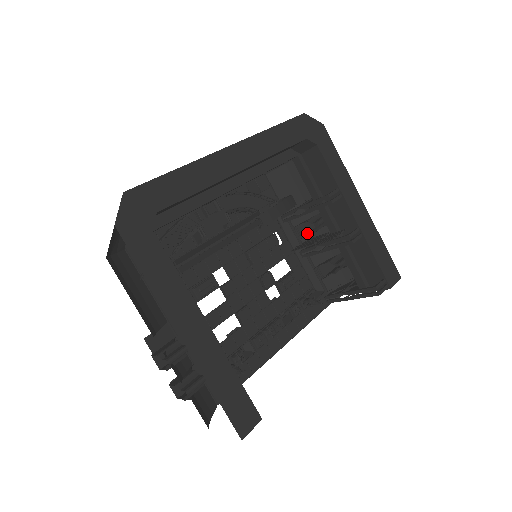
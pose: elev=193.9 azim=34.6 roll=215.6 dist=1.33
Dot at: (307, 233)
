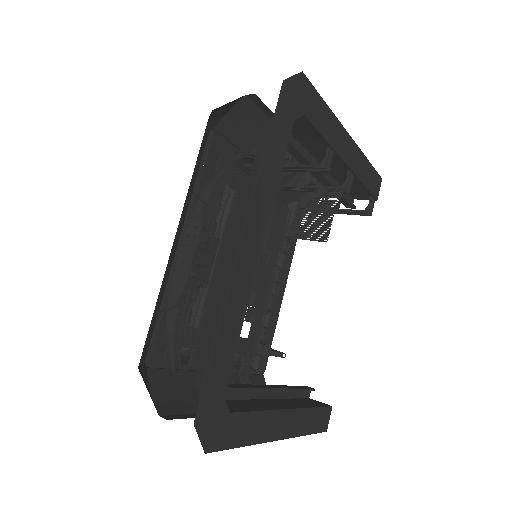
Dot at: occluded
